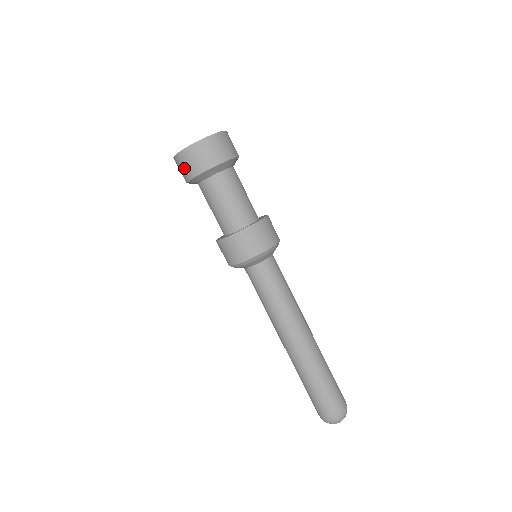
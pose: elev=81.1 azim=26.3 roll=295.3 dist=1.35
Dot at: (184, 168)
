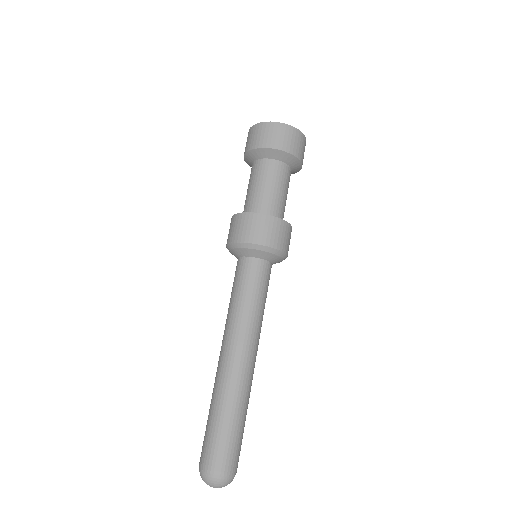
Dot at: (259, 136)
